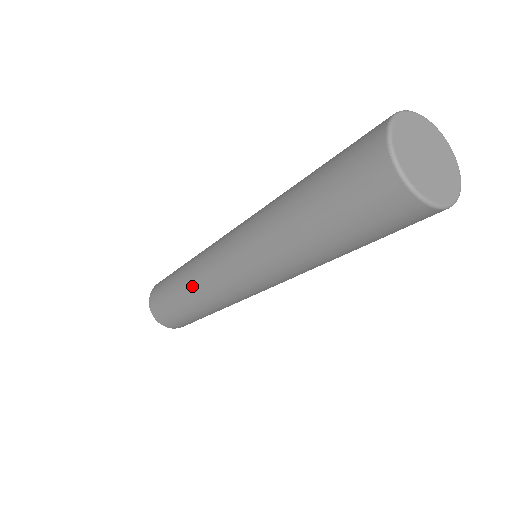
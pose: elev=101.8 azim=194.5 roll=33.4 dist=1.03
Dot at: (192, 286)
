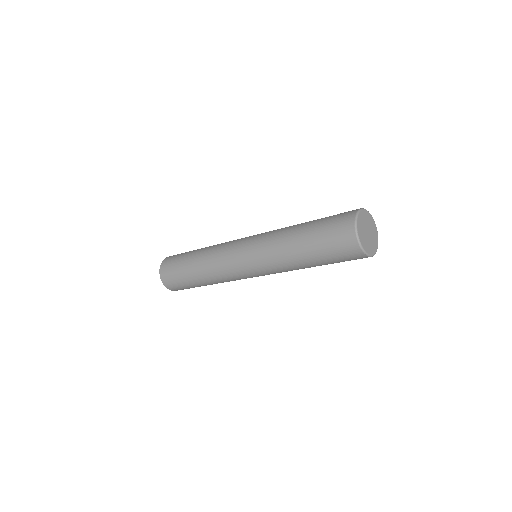
Dot at: (207, 262)
